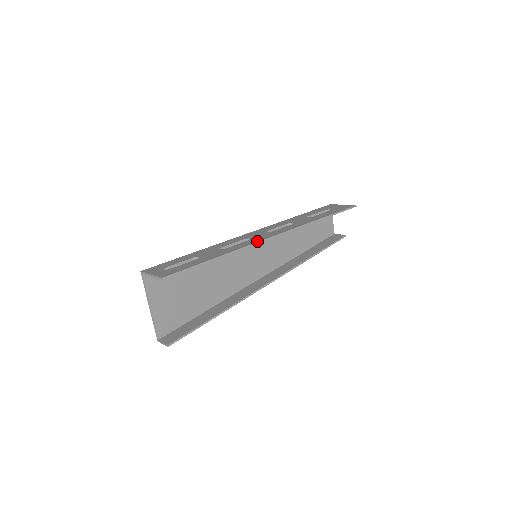
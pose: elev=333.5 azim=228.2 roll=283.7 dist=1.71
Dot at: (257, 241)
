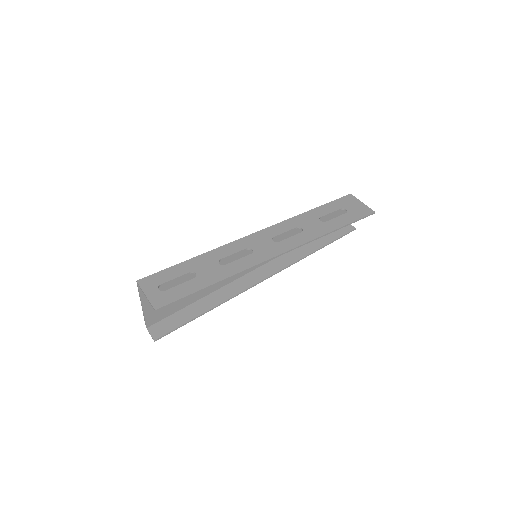
Dot at: (258, 262)
